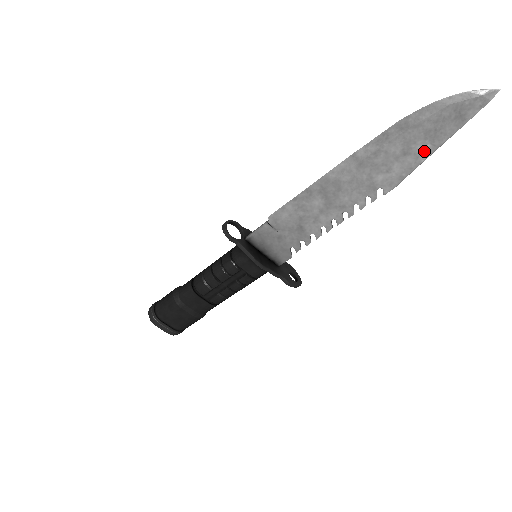
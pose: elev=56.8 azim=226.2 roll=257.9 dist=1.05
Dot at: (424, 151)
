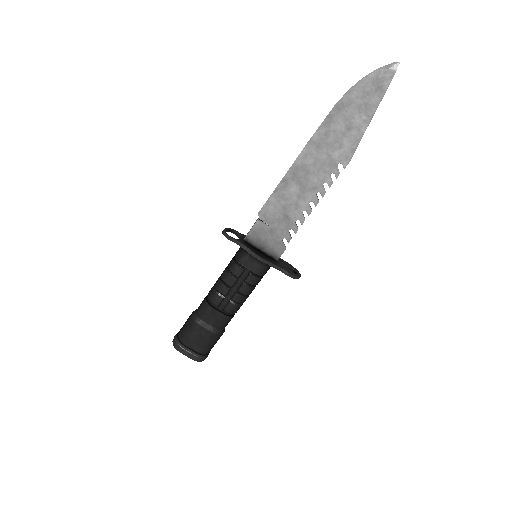
Dot at: (362, 123)
